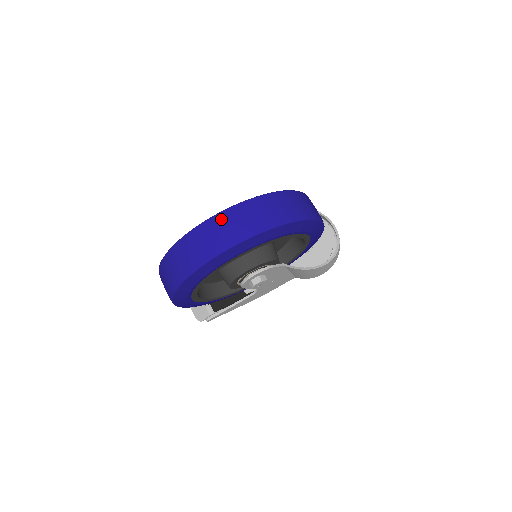
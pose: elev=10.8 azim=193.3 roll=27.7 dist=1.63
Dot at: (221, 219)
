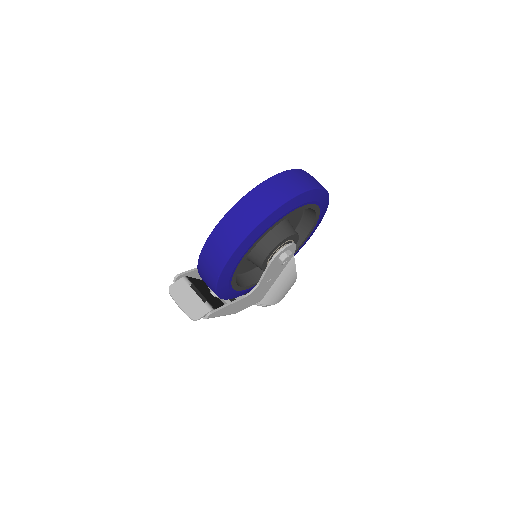
Dot at: (301, 172)
